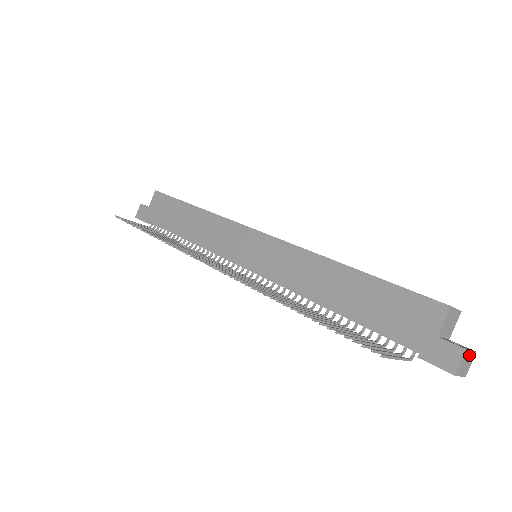
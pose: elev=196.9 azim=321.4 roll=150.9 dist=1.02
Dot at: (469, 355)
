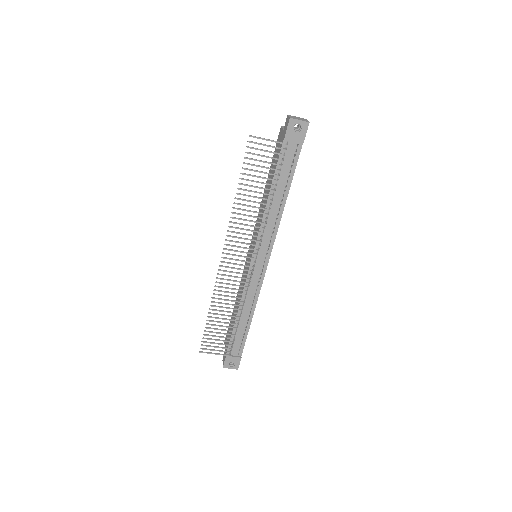
Dot at: (297, 118)
